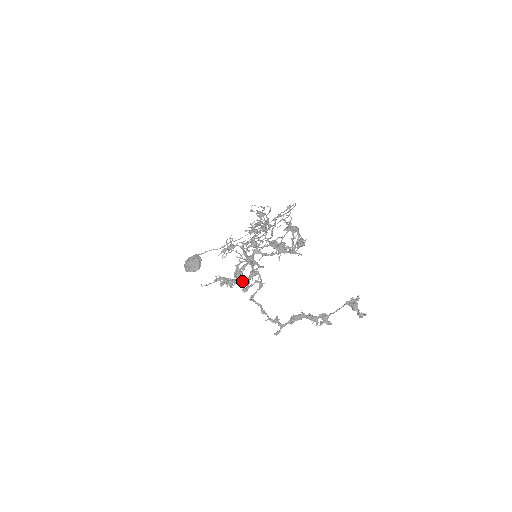
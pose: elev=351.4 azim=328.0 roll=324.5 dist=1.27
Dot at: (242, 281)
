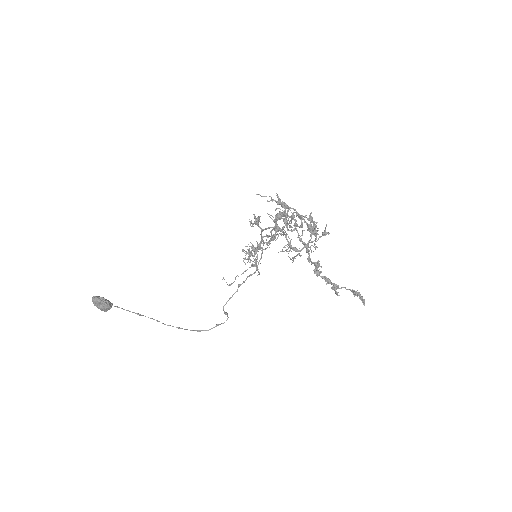
Dot at: (294, 209)
